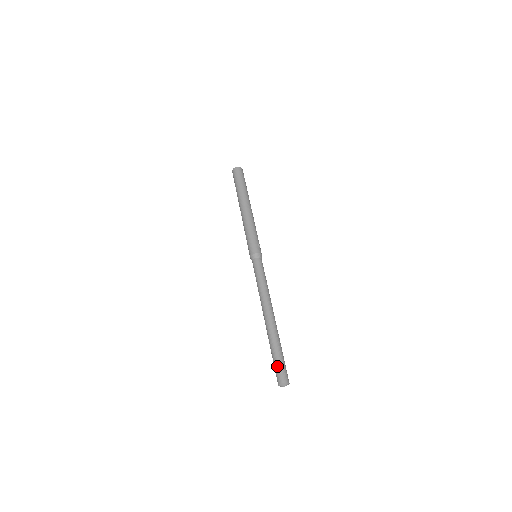
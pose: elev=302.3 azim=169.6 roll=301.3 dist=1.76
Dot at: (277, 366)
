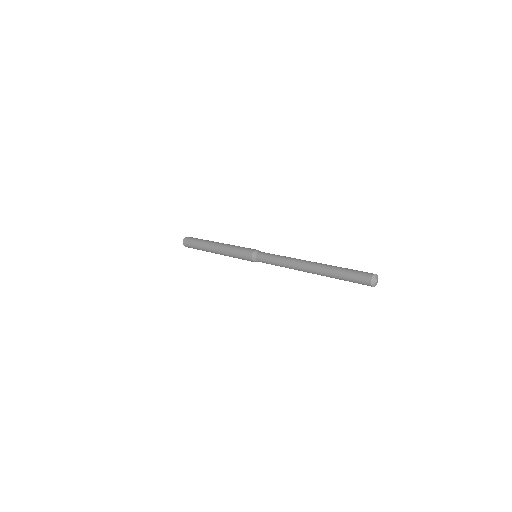
Dot at: (353, 278)
